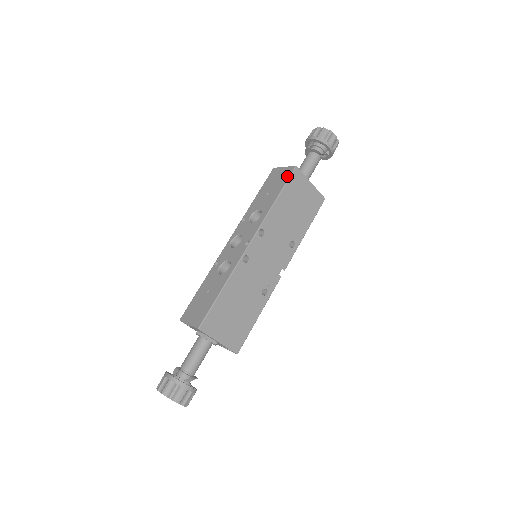
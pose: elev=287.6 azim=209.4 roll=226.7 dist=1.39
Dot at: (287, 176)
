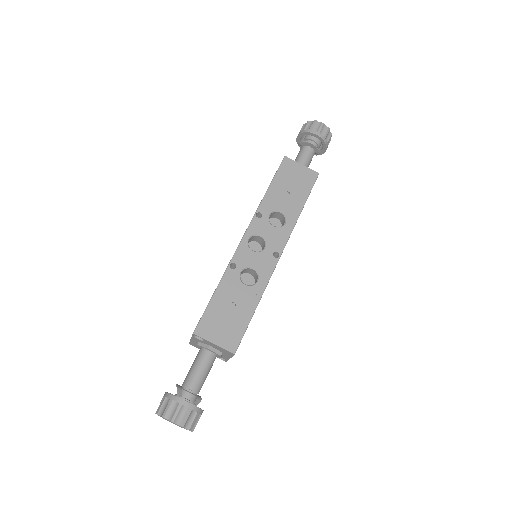
Dot at: (311, 182)
